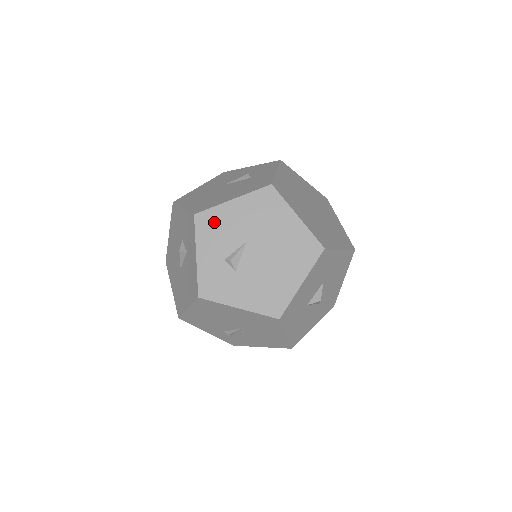
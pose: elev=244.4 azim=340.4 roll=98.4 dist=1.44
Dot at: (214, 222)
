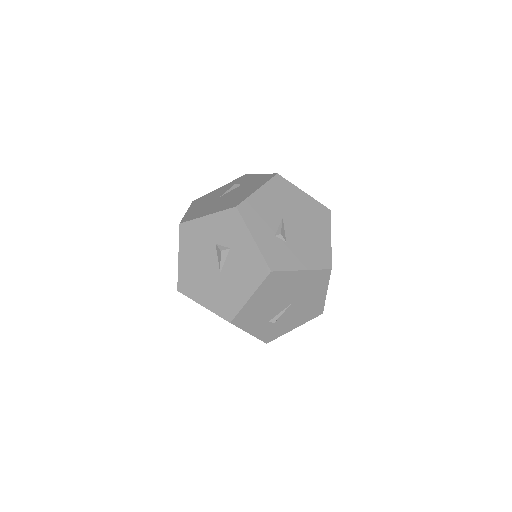
Dot at: (253, 209)
